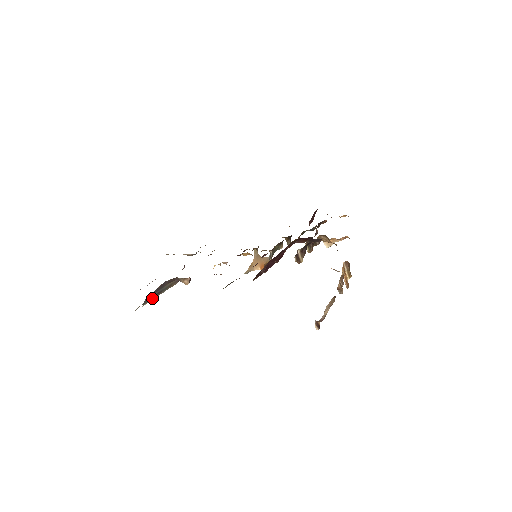
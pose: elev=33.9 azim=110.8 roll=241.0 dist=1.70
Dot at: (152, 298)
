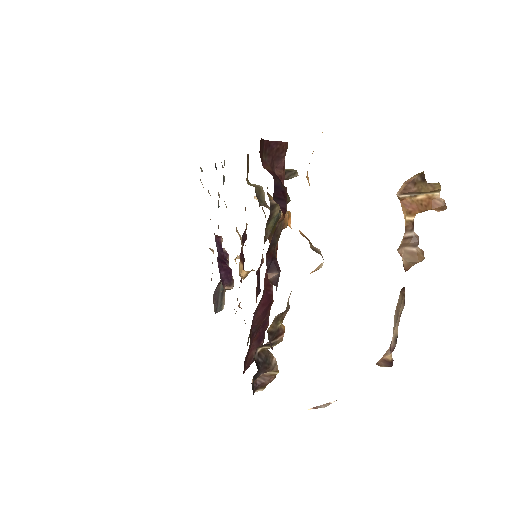
Dot at: (222, 299)
